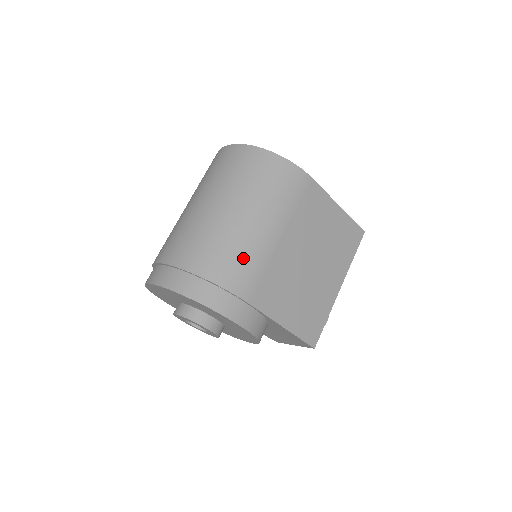
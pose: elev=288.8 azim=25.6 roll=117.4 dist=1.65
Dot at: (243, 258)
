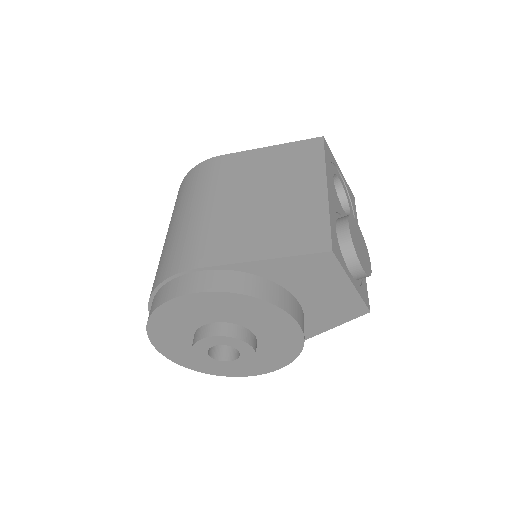
Dot at: (178, 245)
